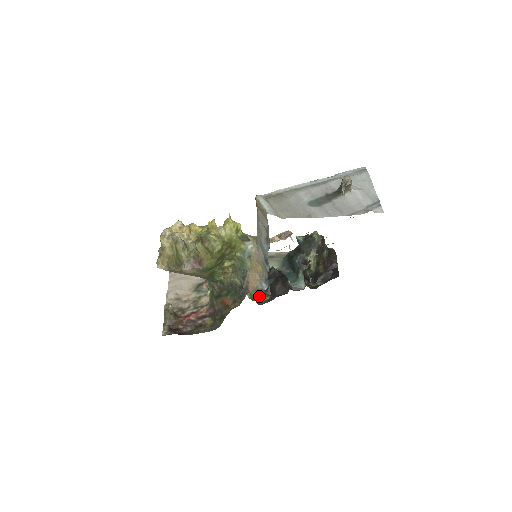
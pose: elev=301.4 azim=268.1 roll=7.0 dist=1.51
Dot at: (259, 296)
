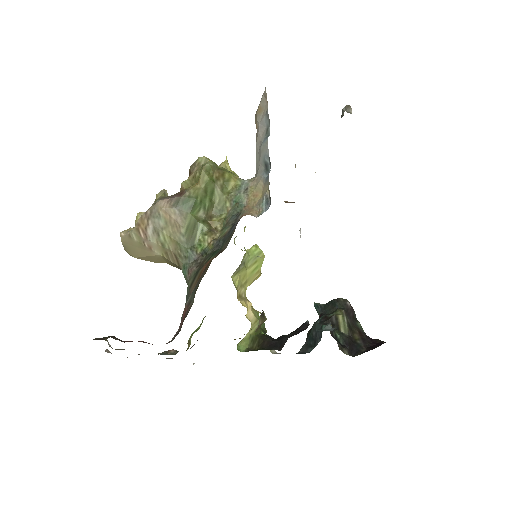
Dot at: occluded
